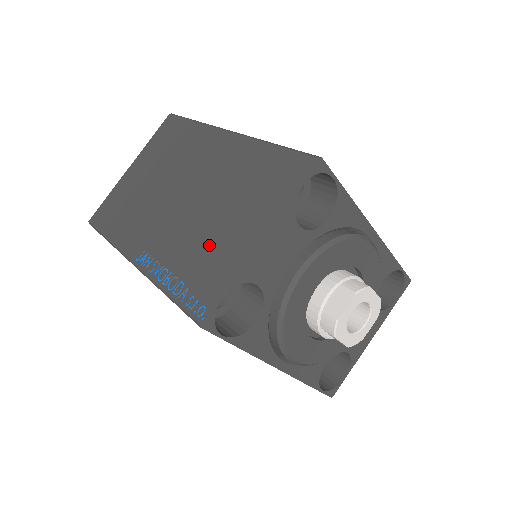
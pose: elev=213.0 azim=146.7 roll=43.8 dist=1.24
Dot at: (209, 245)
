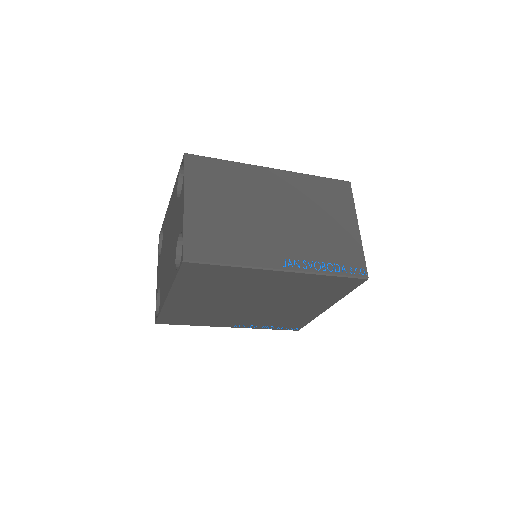
Dot at: (332, 239)
